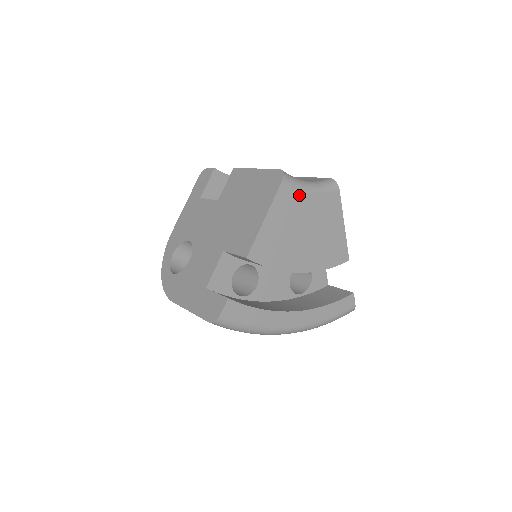
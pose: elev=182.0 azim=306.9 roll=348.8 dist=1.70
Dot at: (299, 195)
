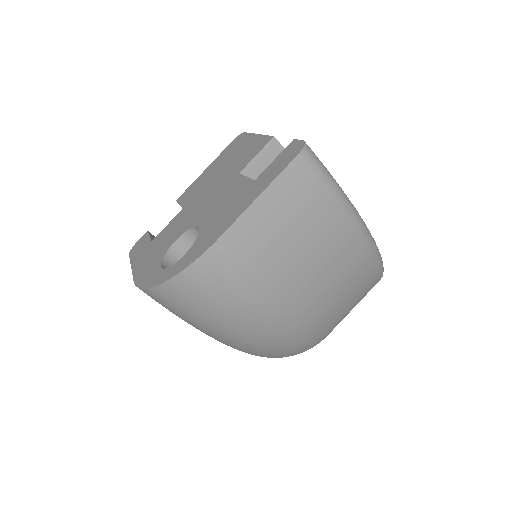
Dot at: occluded
